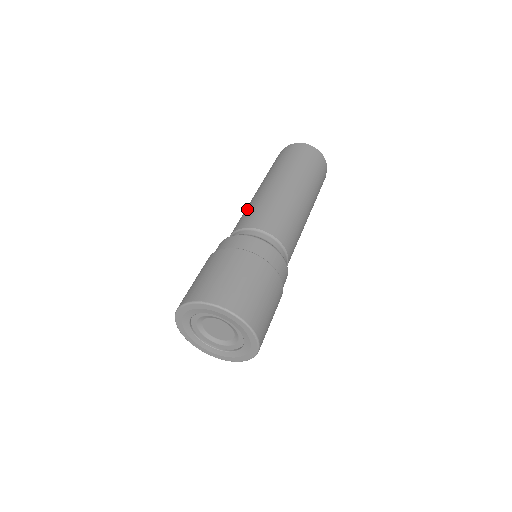
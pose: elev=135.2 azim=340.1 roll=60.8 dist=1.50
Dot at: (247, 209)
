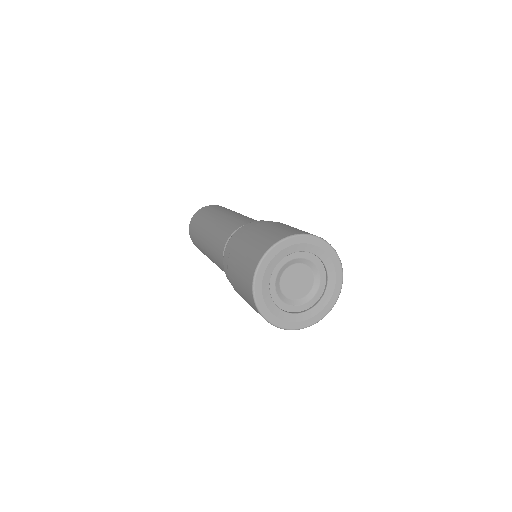
Dot at: (225, 224)
